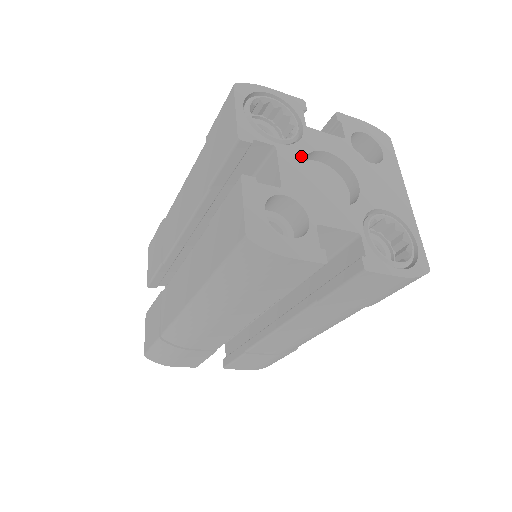
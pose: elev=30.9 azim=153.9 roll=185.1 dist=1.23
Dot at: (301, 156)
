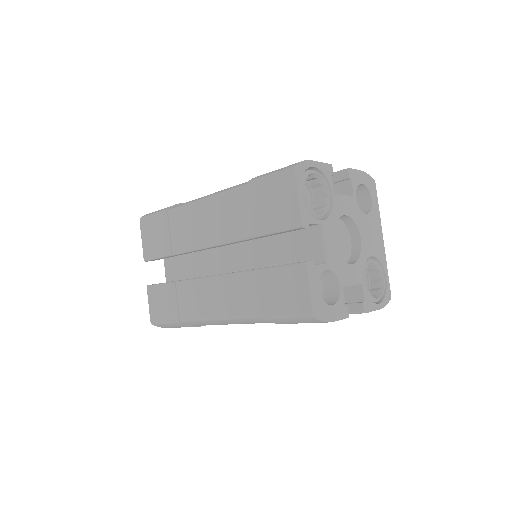
Dot at: (333, 227)
